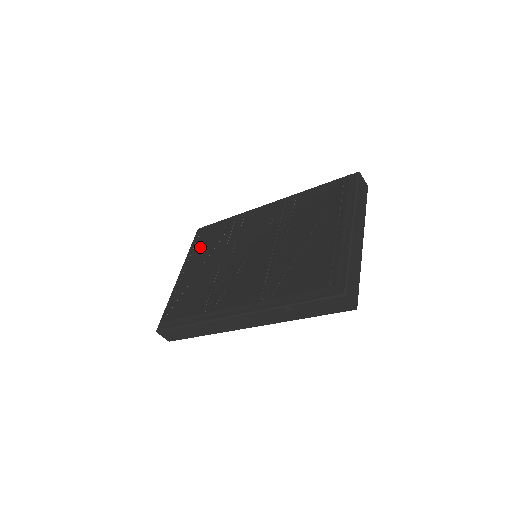
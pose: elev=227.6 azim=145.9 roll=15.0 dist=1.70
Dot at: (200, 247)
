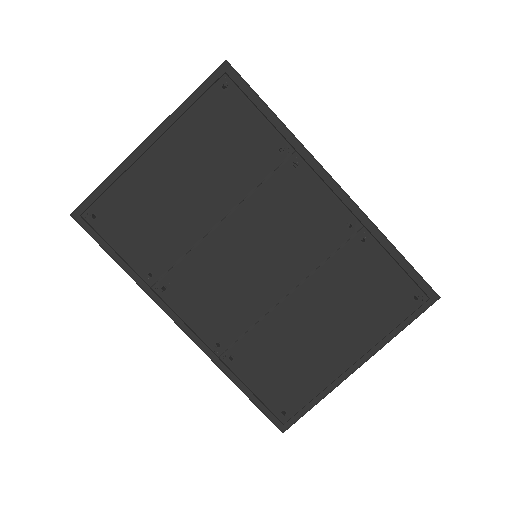
Dot at: (205, 132)
